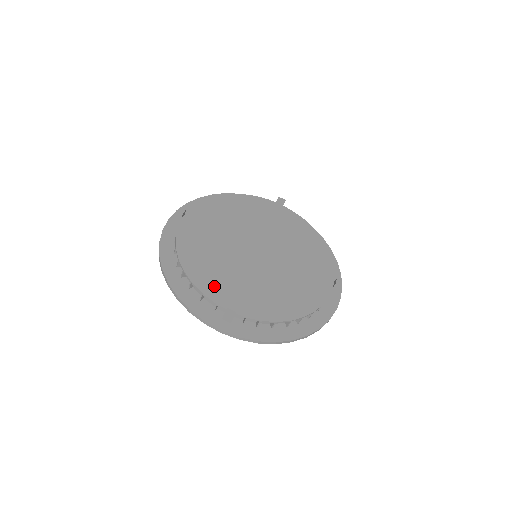
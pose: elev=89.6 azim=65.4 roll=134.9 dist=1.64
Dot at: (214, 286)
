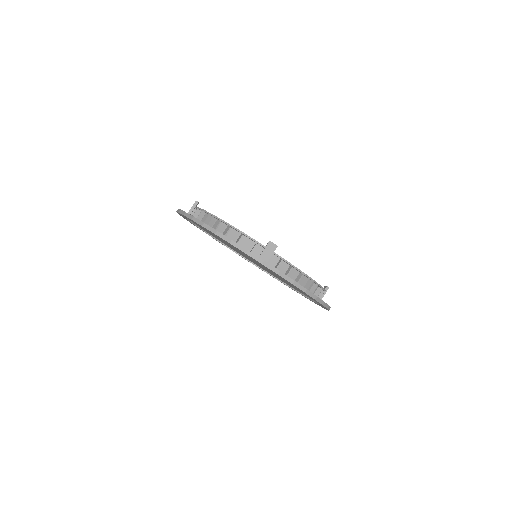
Dot at: occluded
